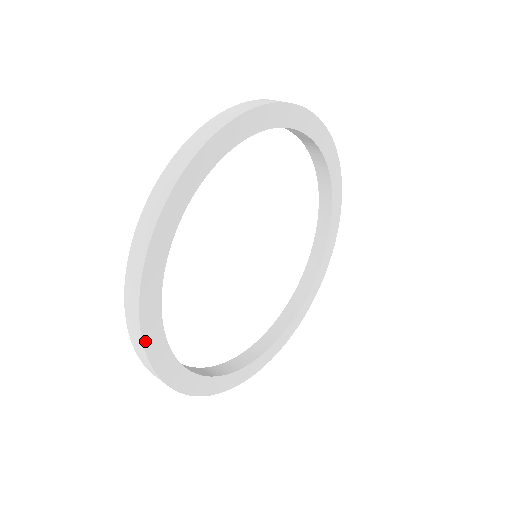
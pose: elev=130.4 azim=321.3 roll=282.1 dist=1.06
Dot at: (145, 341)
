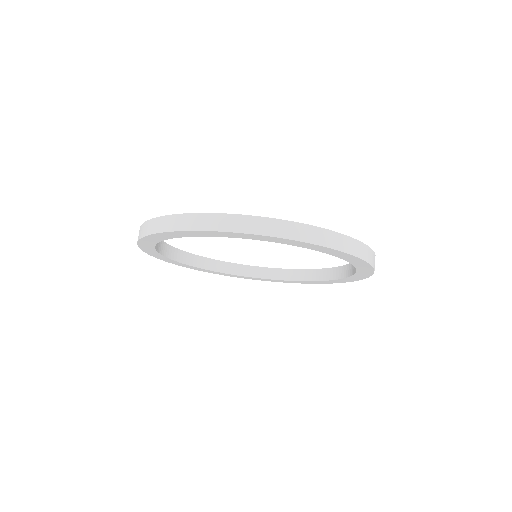
Dot at: (139, 244)
